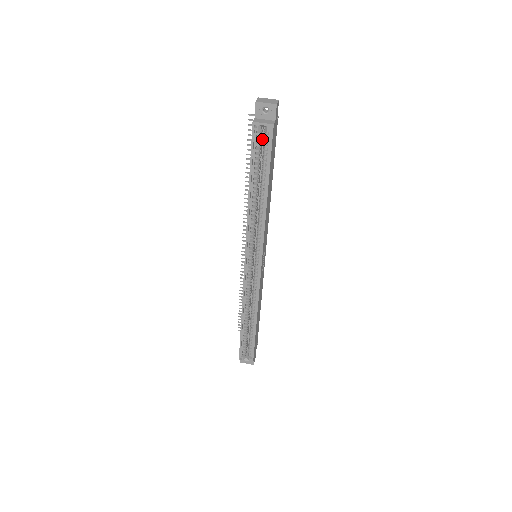
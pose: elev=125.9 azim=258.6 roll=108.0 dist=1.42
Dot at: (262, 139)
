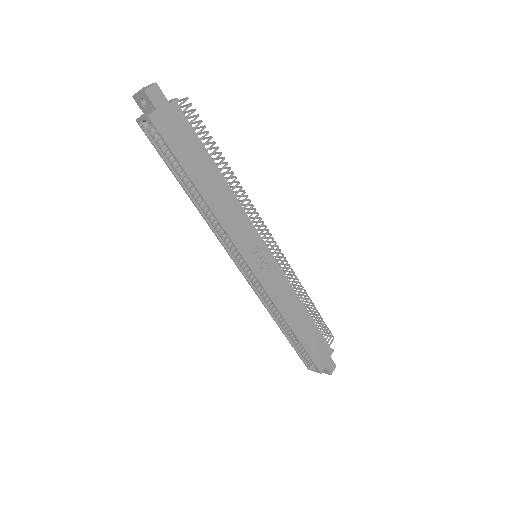
Dot at: occluded
